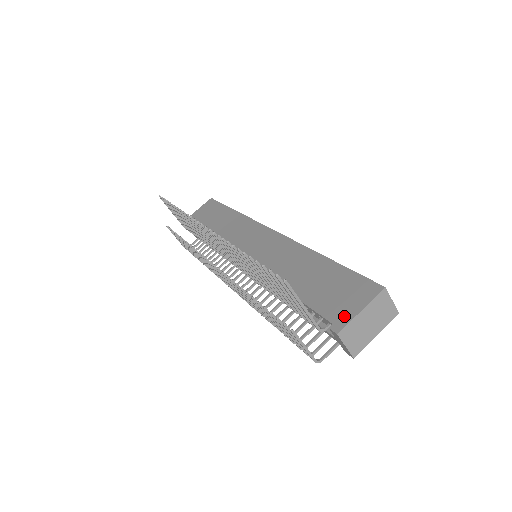
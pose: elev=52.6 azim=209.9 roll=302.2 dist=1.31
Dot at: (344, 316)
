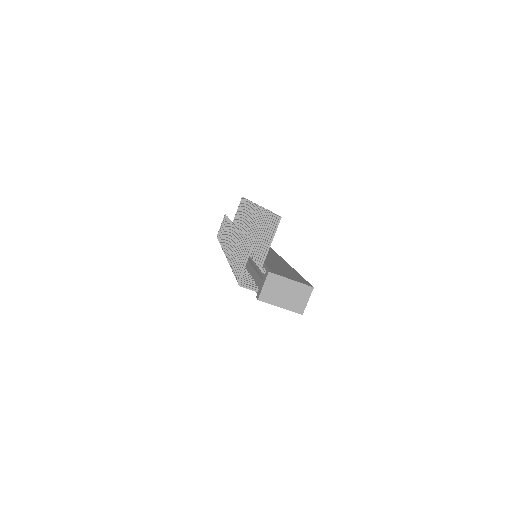
Dot at: (280, 274)
